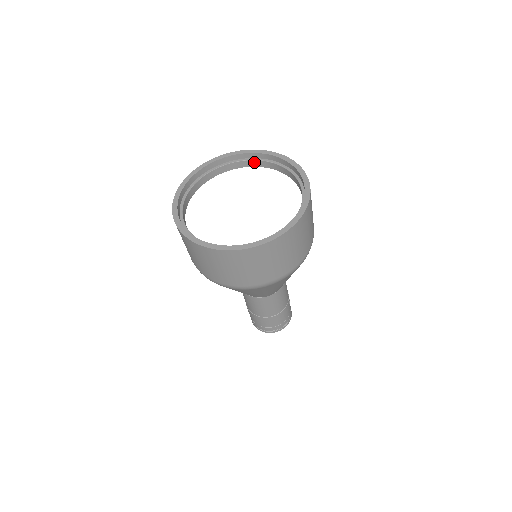
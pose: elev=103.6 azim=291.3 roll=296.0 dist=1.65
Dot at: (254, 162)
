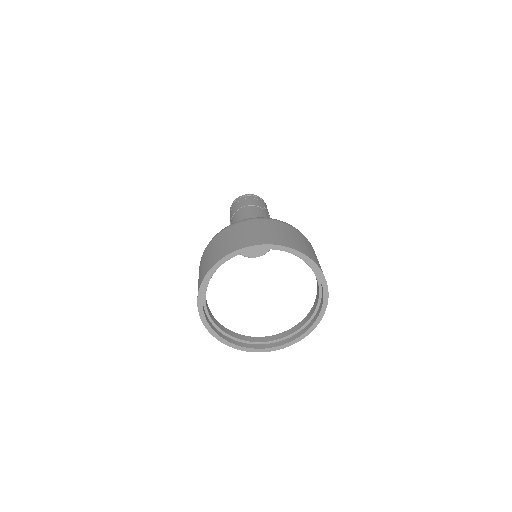
Dot at: occluded
